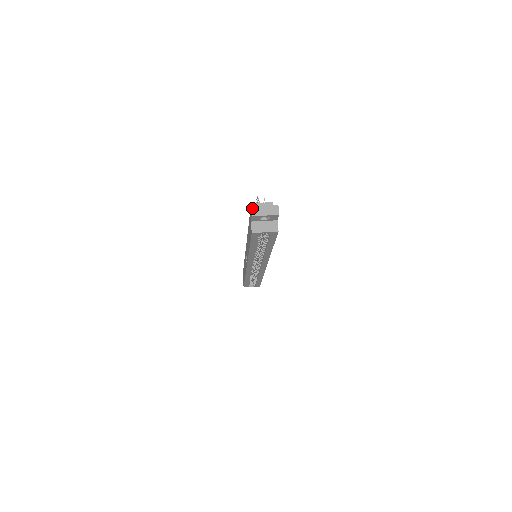
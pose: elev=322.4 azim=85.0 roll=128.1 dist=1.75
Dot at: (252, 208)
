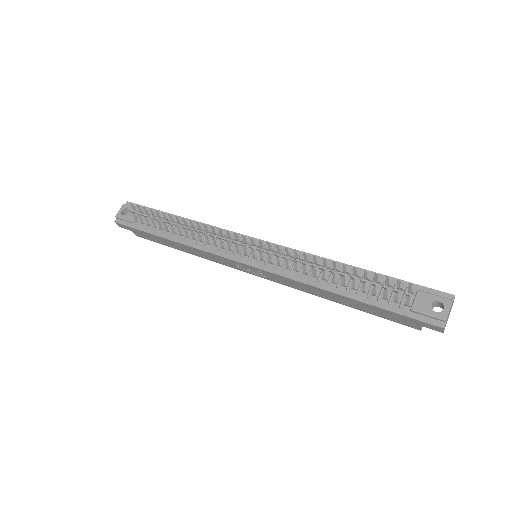
Dot at: (444, 328)
